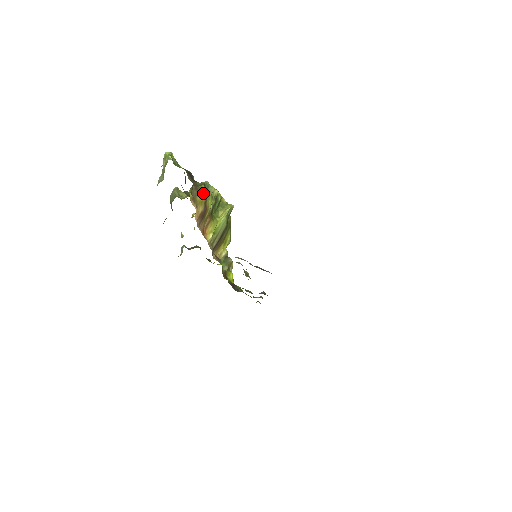
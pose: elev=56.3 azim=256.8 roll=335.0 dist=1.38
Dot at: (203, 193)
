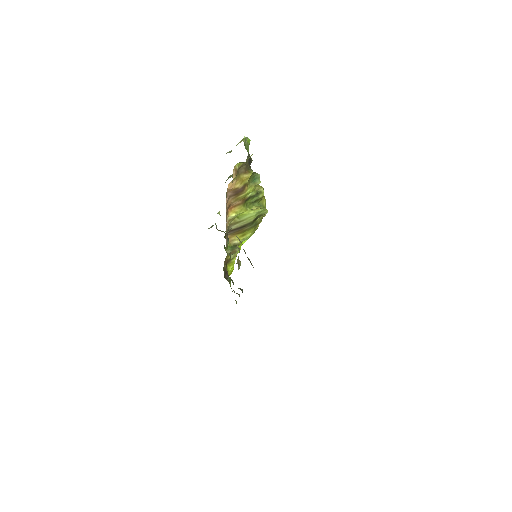
Dot at: (248, 176)
